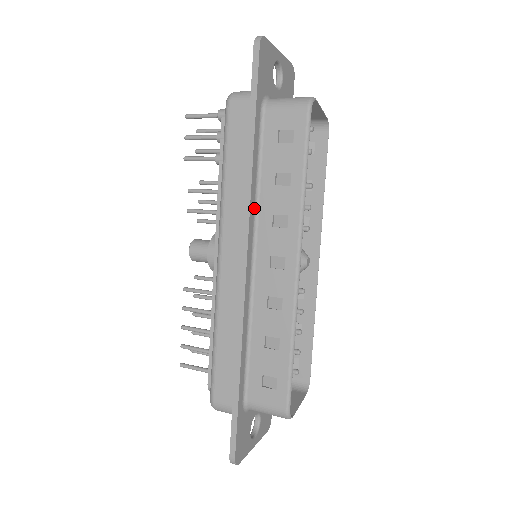
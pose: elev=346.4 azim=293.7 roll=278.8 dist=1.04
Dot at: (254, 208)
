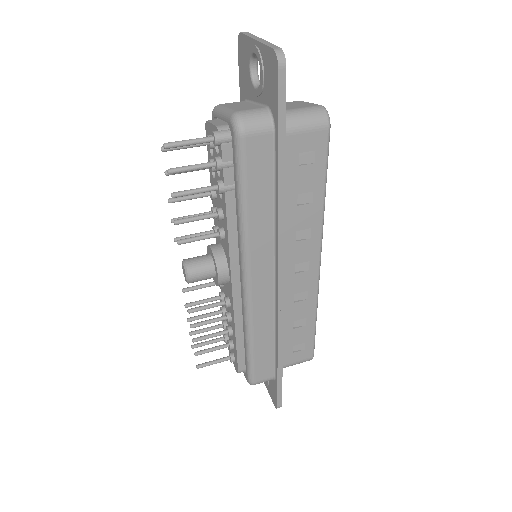
Dot at: occluded
